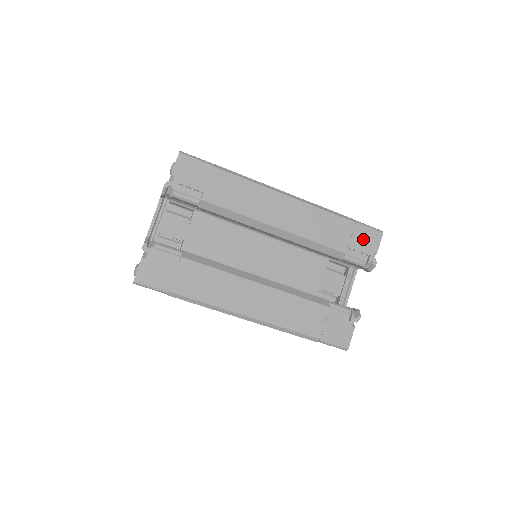
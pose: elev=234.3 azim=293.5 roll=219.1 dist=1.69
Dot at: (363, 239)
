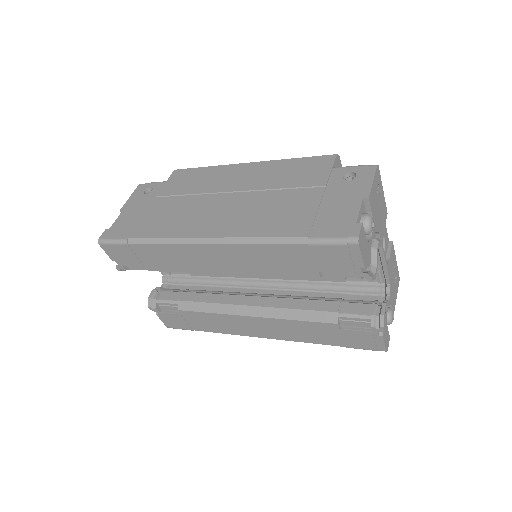
Dot at: (332, 258)
